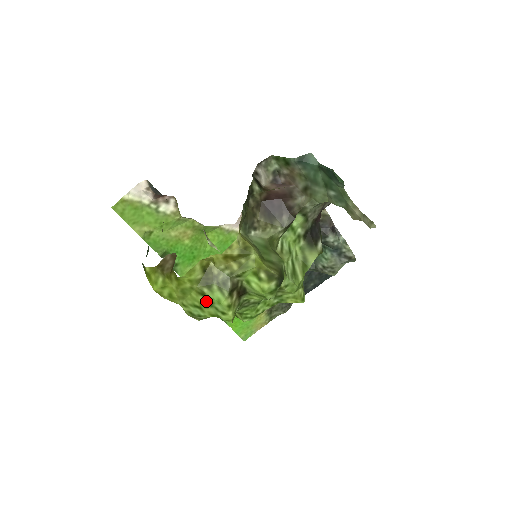
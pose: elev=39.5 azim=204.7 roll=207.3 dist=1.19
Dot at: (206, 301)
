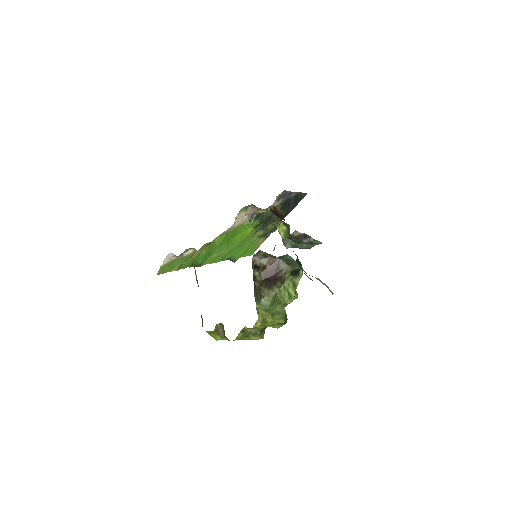
Dot at: (247, 339)
